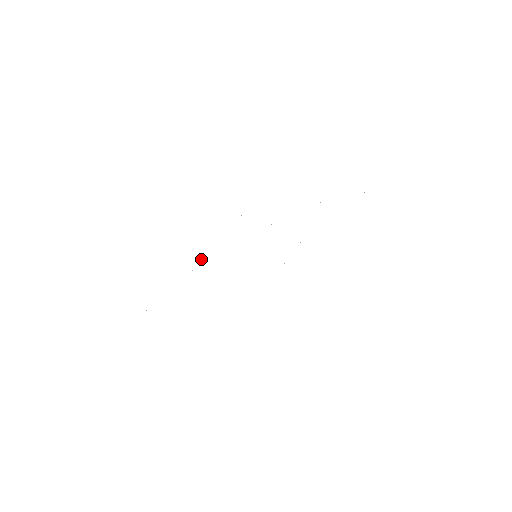
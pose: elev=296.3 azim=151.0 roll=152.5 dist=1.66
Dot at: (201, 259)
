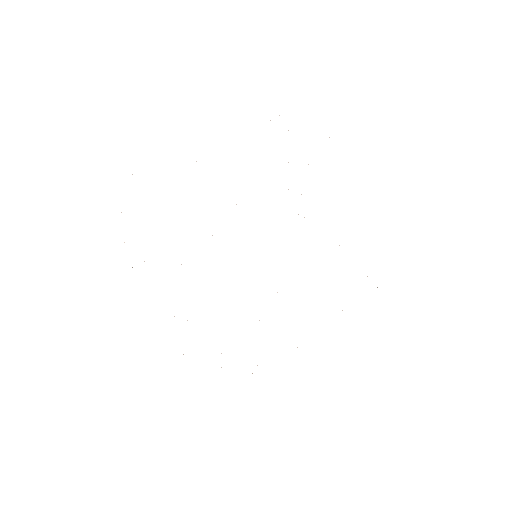
Dot at: occluded
